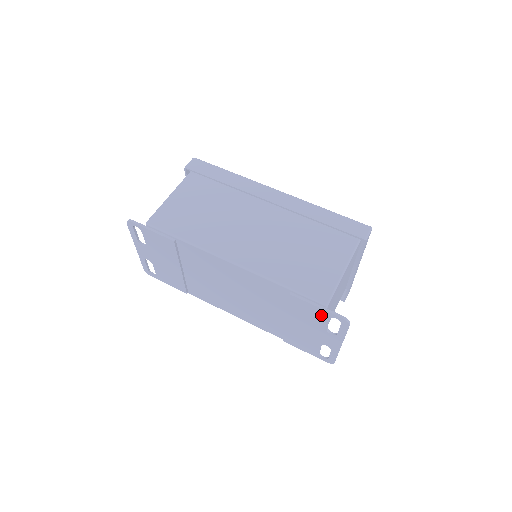
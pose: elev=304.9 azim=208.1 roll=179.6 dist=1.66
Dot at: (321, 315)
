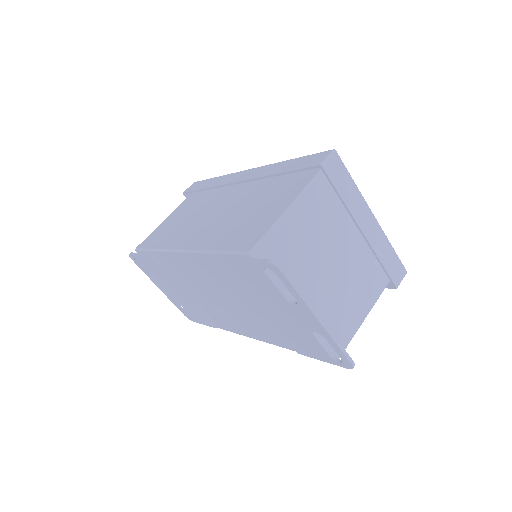
Dot at: (258, 274)
